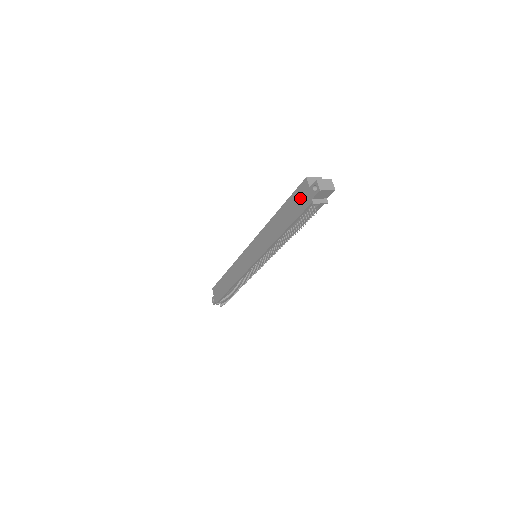
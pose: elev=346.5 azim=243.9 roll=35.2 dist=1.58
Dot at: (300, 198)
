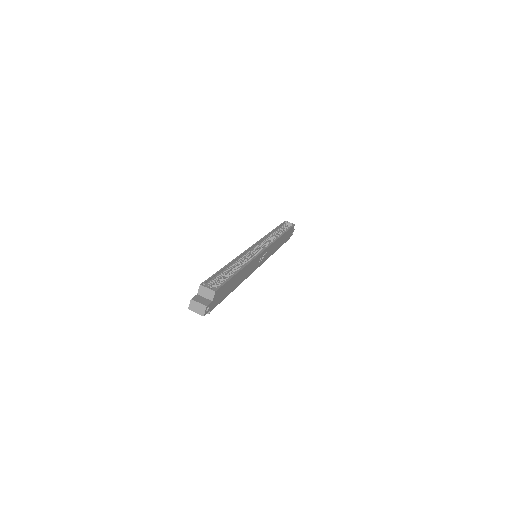
Dot at: occluded
